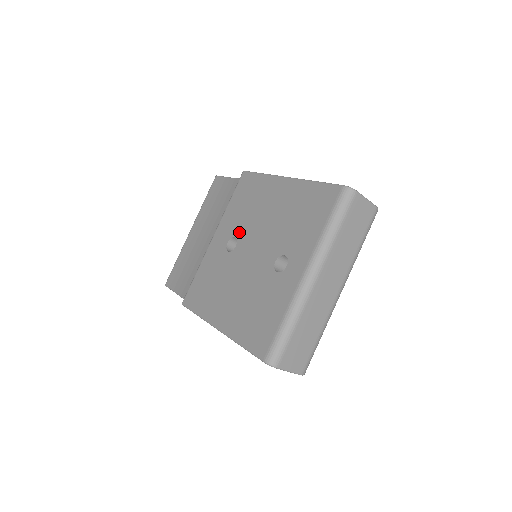
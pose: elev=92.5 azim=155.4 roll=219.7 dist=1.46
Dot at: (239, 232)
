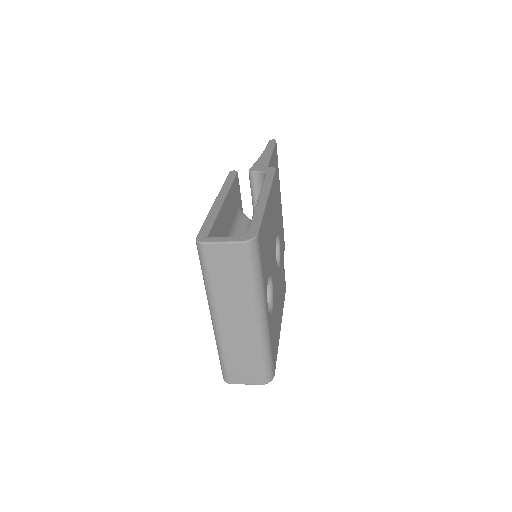
Dot at: occluded
